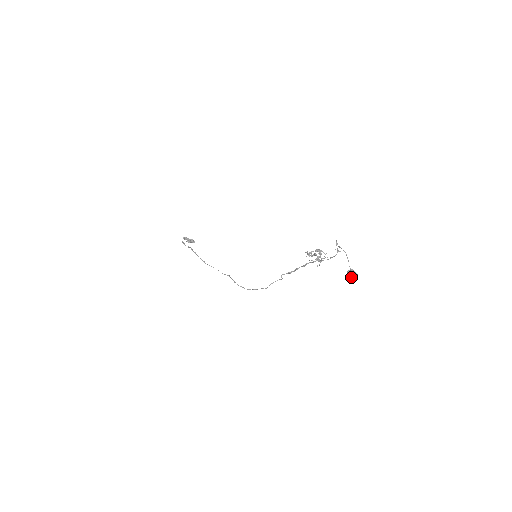
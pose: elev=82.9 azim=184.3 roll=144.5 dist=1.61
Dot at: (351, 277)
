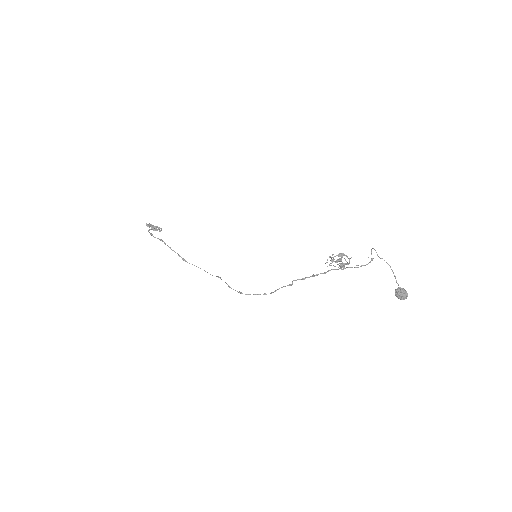
Dot at: (401, 297)
